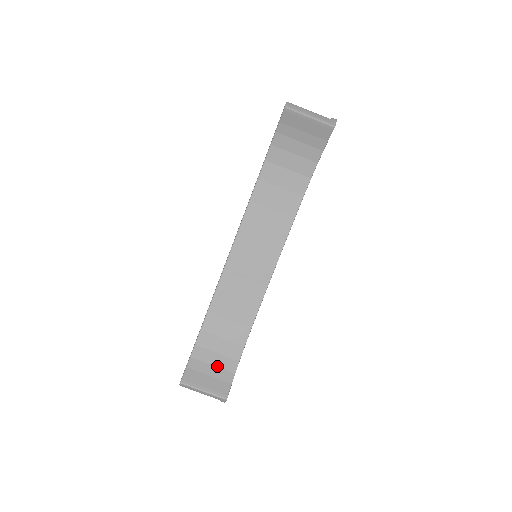
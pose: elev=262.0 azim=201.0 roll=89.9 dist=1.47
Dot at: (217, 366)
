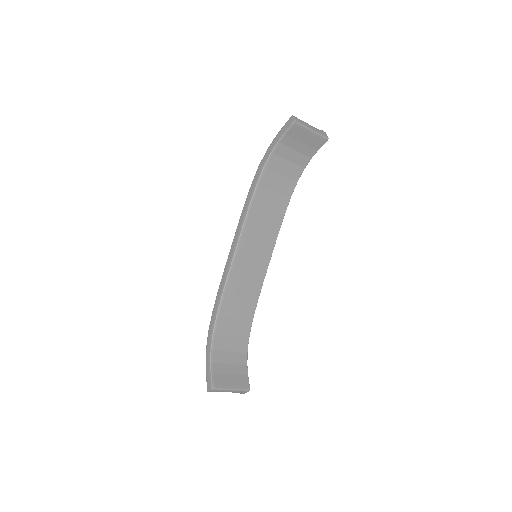
Dot at: (233, 363)
